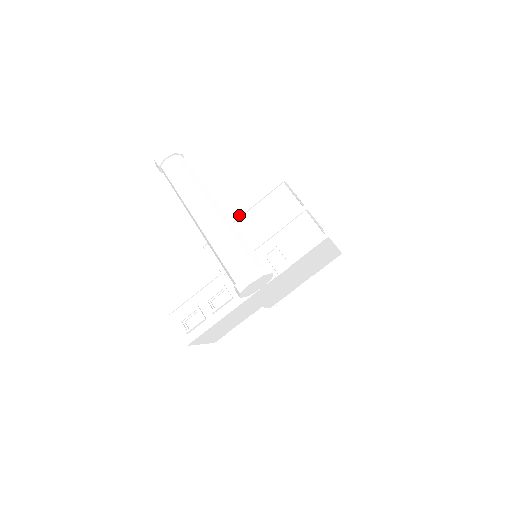
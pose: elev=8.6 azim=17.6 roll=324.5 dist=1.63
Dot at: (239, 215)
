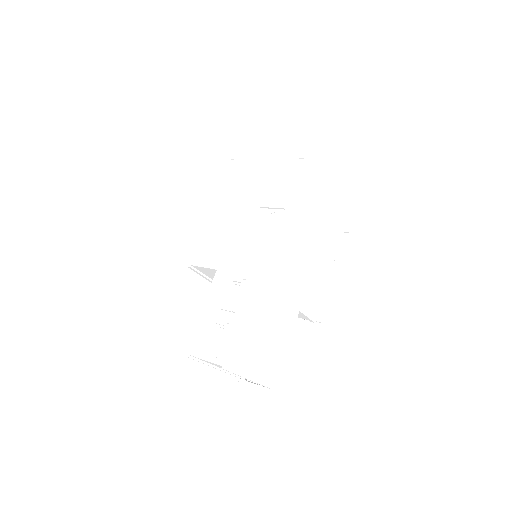
Dot at: occluded
